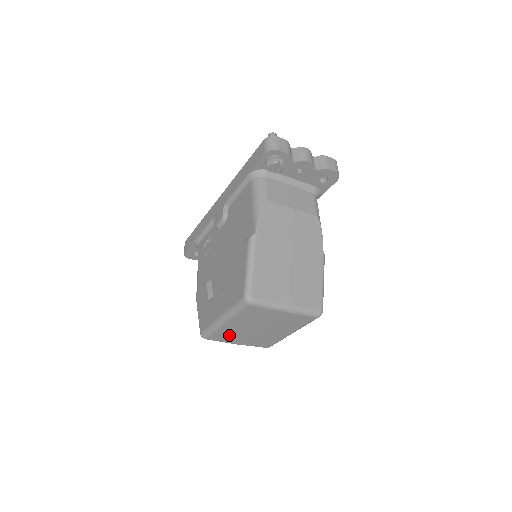
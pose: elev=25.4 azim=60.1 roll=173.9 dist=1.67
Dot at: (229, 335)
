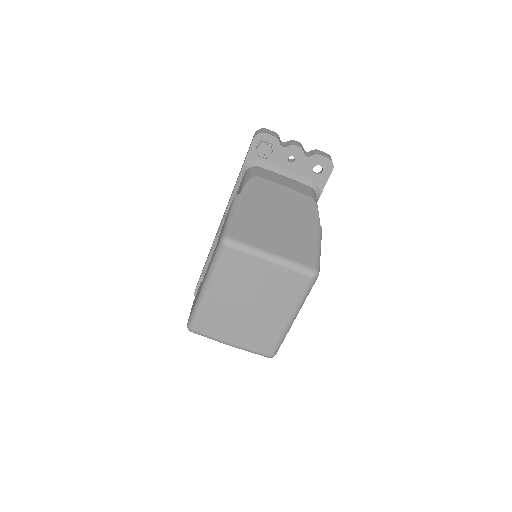
Dot at: (217, 320)
